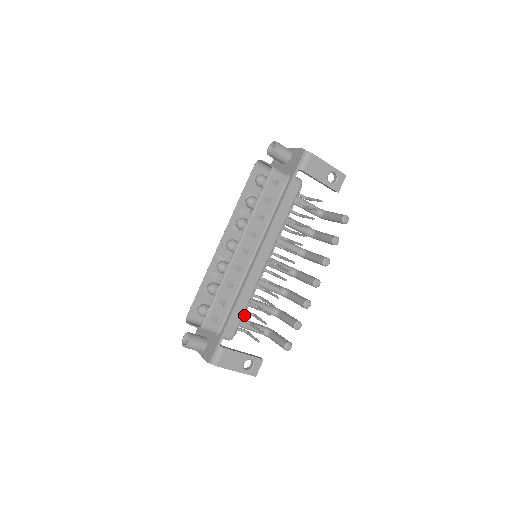
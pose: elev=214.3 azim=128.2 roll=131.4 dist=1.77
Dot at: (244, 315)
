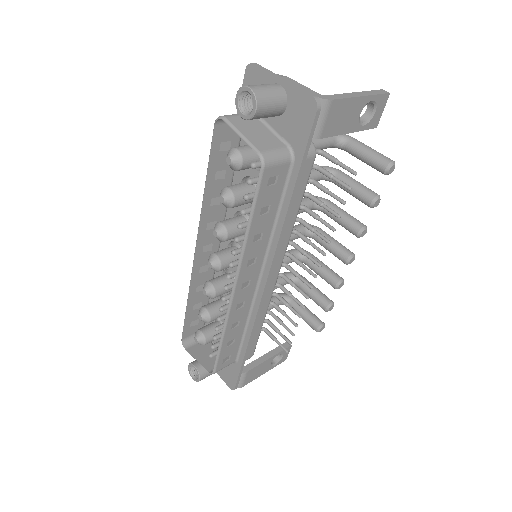
Dot at: occluded
